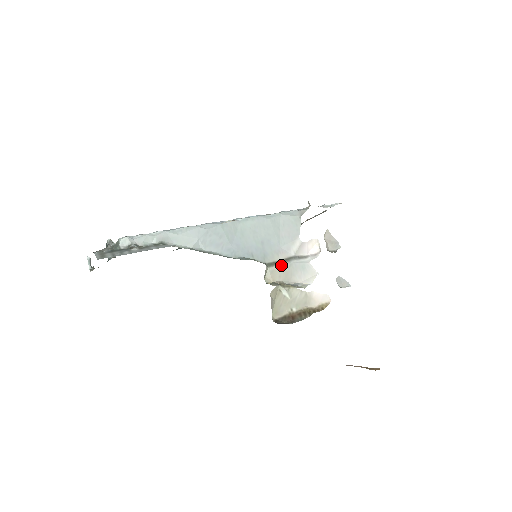
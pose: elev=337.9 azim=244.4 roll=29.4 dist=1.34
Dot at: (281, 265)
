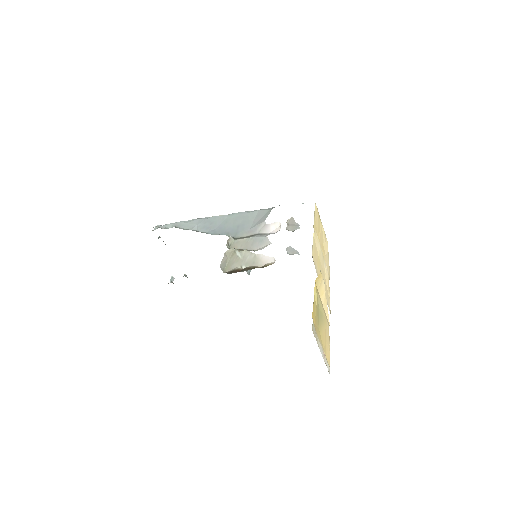
Dot at: (245, 238)
